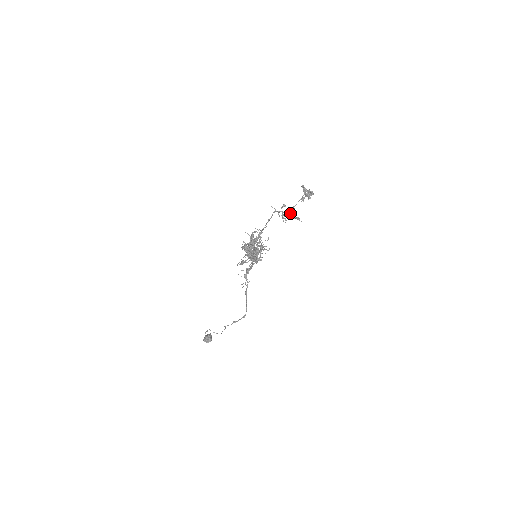
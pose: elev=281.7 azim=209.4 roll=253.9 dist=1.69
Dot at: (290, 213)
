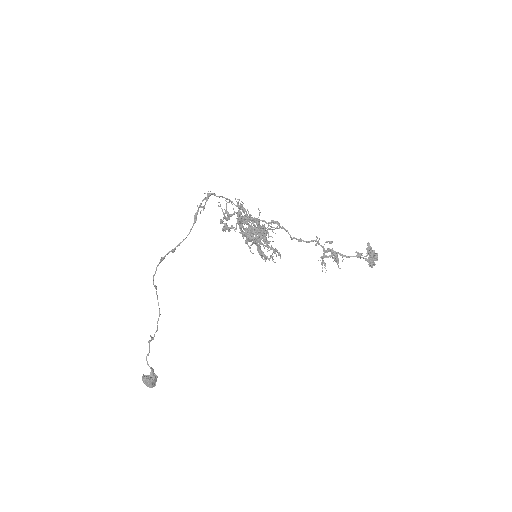
Dot at: occluded
